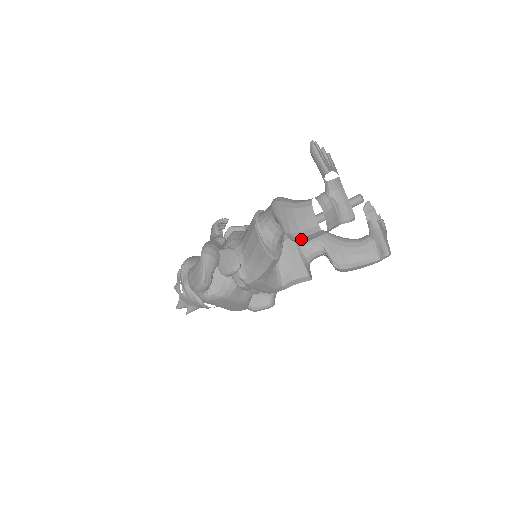
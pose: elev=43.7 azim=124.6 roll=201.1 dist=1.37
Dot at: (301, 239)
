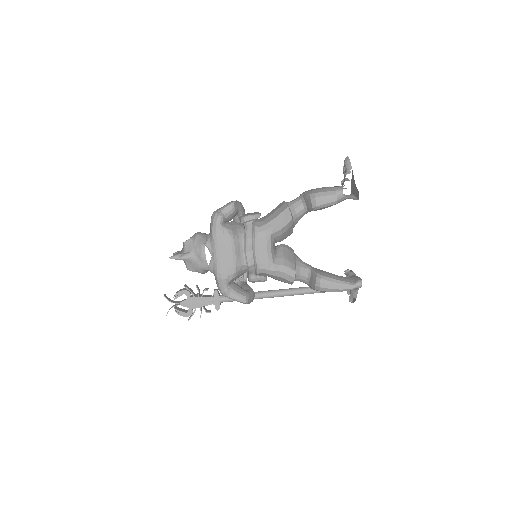
Dot at: (319, 198)
